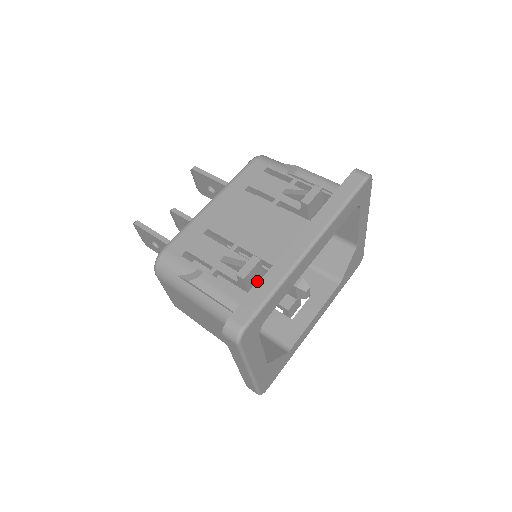
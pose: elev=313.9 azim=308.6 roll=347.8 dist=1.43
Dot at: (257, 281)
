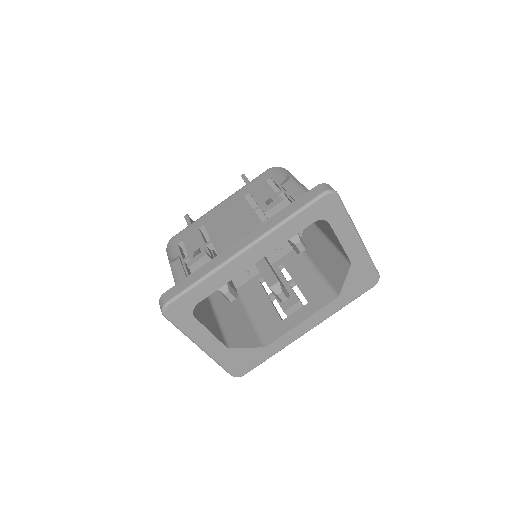
Dot at: occluded
